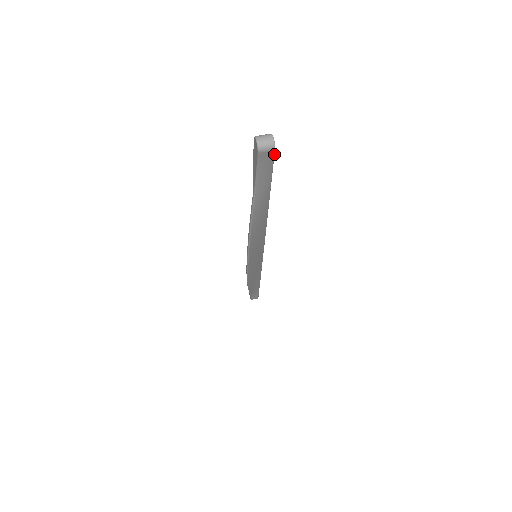
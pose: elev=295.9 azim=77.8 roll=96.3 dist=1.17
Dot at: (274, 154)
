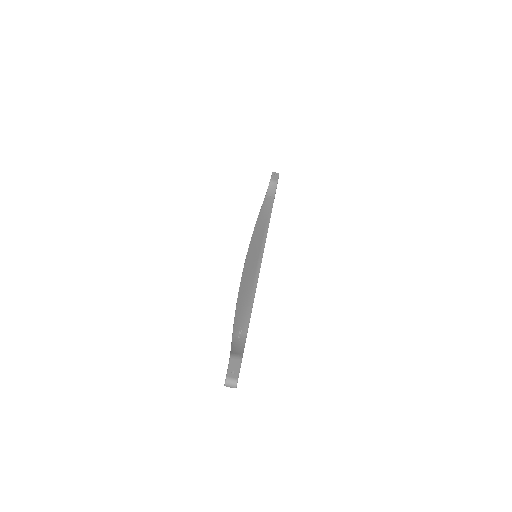
Dot at: occluded
